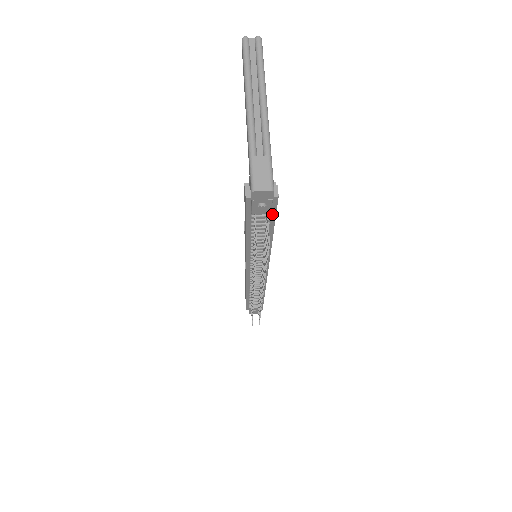
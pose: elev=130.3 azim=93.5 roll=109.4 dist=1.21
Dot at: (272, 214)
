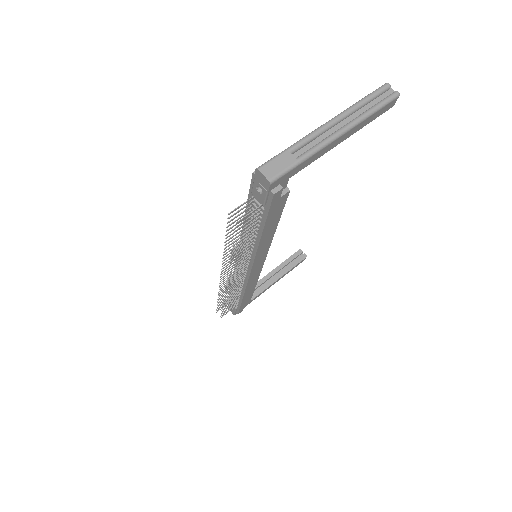
Dot at: (266, 210)
